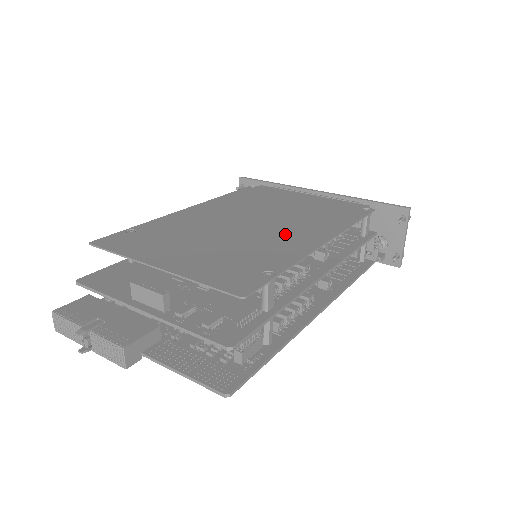
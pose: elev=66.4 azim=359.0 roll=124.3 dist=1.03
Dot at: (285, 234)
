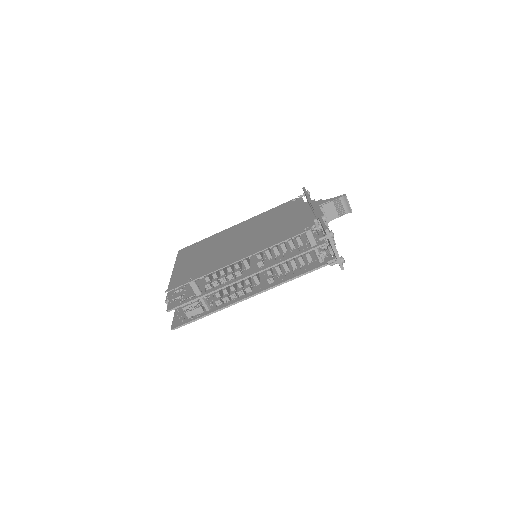
Dot at: (235, 251)
